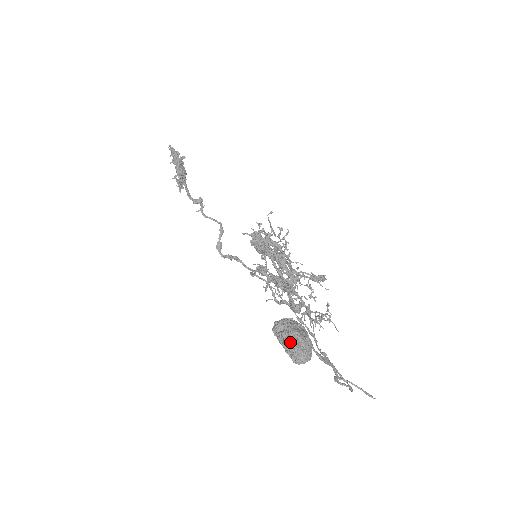
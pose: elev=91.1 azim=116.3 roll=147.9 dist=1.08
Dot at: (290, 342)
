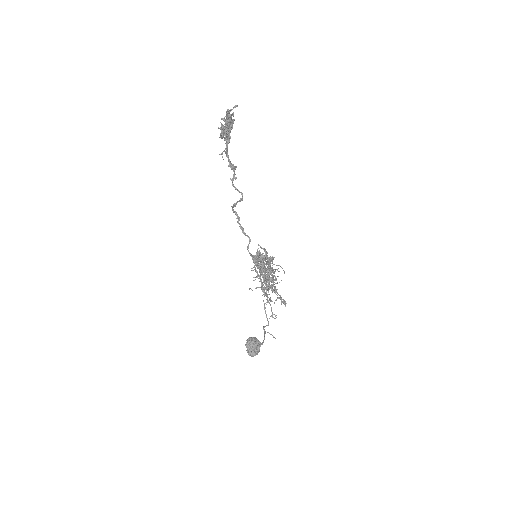
Dot at: (251, 356)
